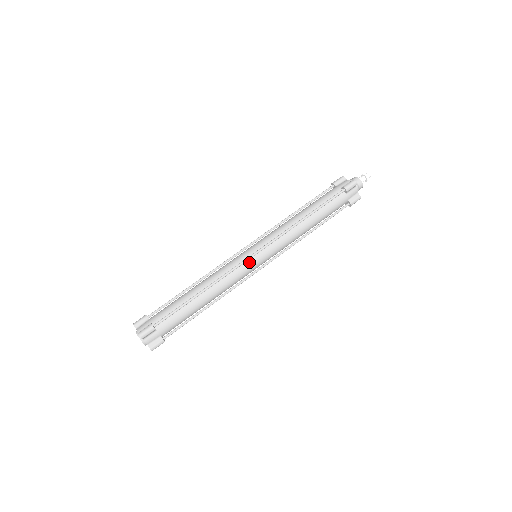
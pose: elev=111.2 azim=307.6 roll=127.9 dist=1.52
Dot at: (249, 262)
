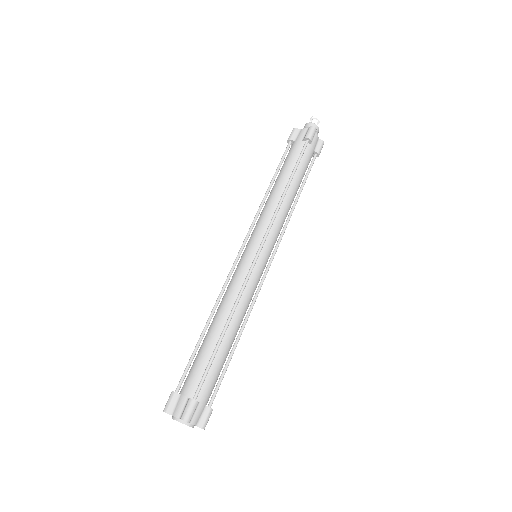
Dot at: (256, 266)
